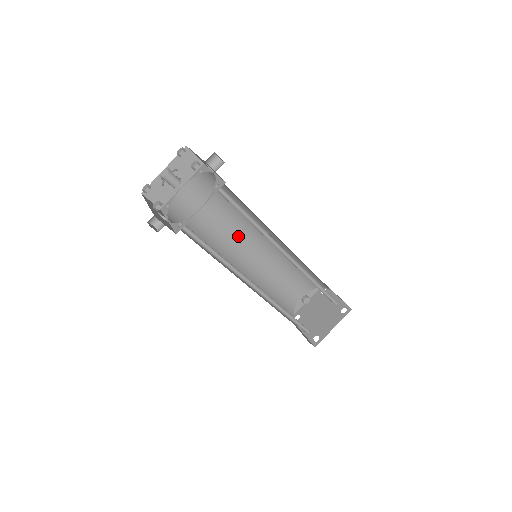
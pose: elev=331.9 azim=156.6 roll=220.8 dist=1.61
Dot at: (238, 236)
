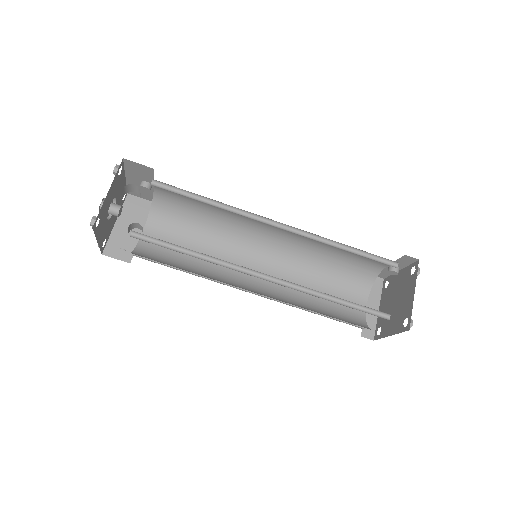
Dot at: (250, 219)
